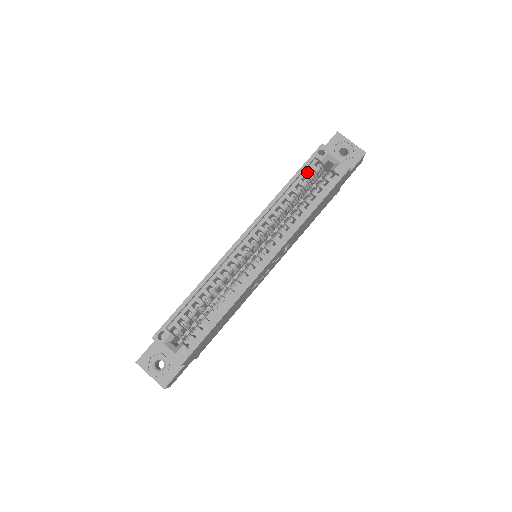
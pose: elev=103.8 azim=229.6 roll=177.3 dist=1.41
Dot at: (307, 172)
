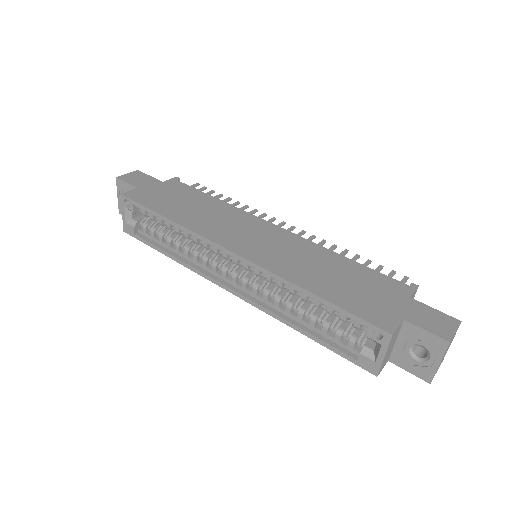
Dot at: (347, 316)
